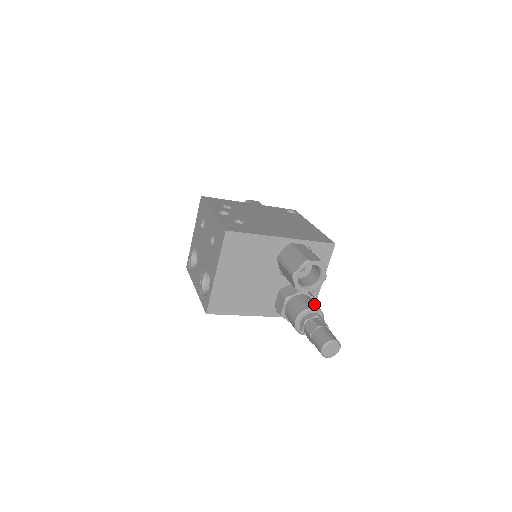
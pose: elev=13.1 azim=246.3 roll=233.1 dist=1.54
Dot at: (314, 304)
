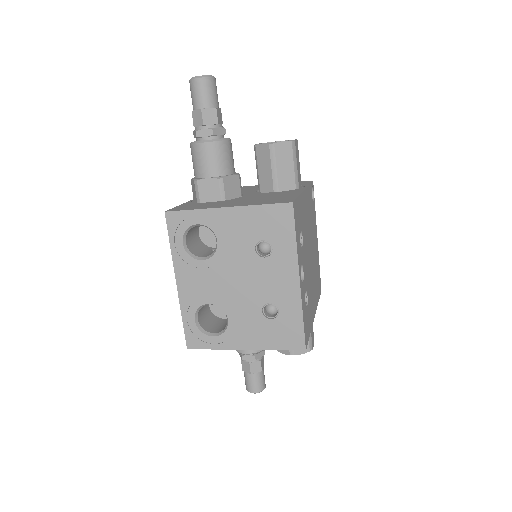
Dot at: occluded
